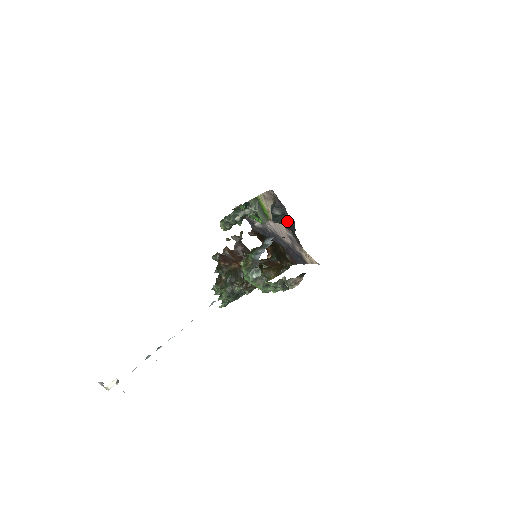
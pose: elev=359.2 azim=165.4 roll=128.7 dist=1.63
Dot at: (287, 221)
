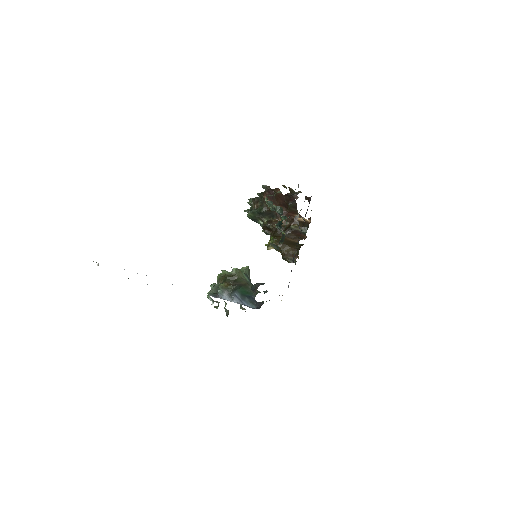
Dot at: occluded
